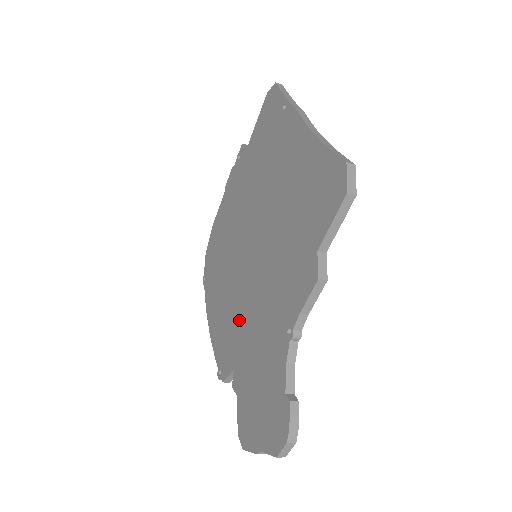
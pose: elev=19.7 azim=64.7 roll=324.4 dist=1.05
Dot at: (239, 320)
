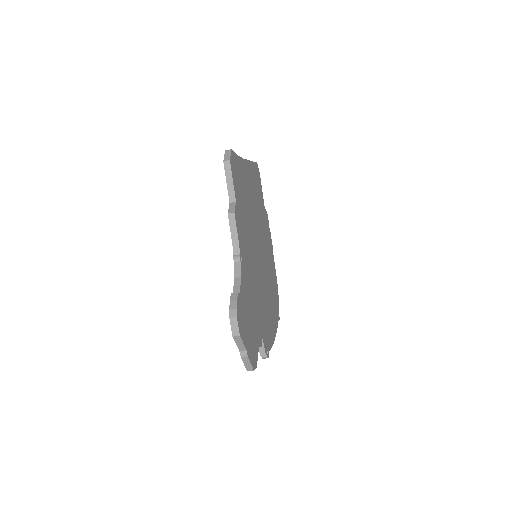
Dot at: occluded
